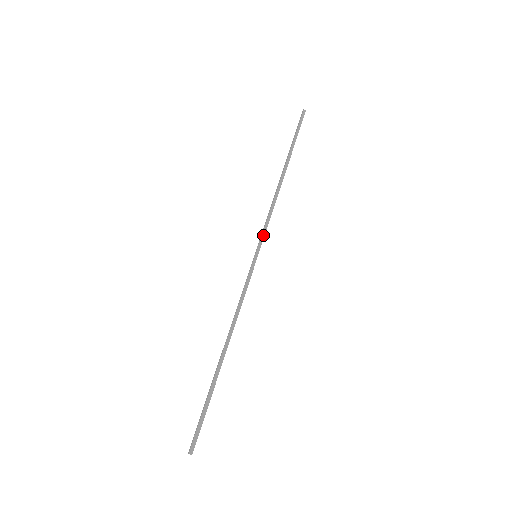
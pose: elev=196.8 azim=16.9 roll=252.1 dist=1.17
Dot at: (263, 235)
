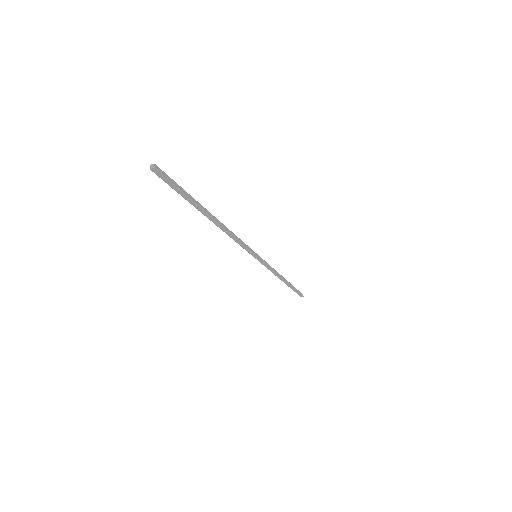
Dot at: (265, 262)
